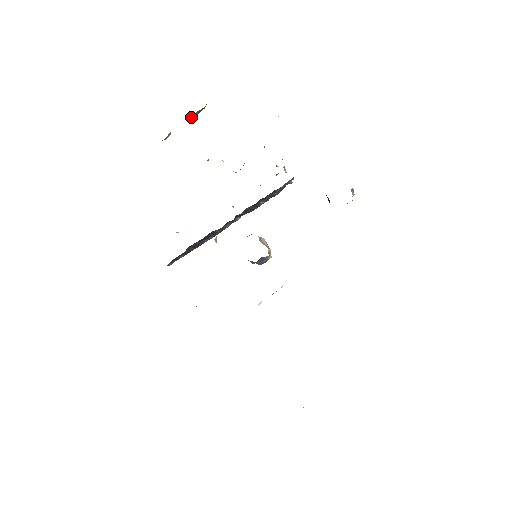
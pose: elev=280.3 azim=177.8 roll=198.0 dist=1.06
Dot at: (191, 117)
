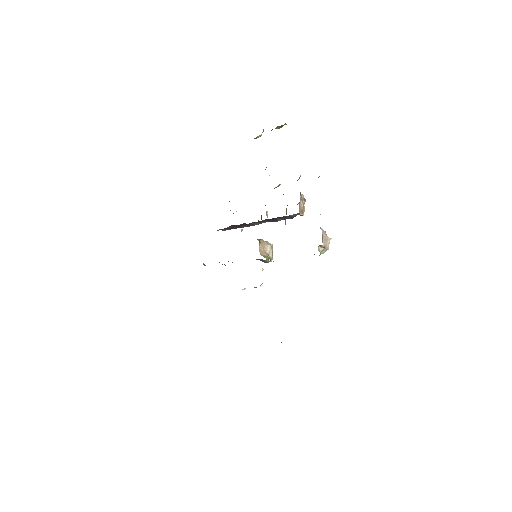
Dot at: (276, 128)
